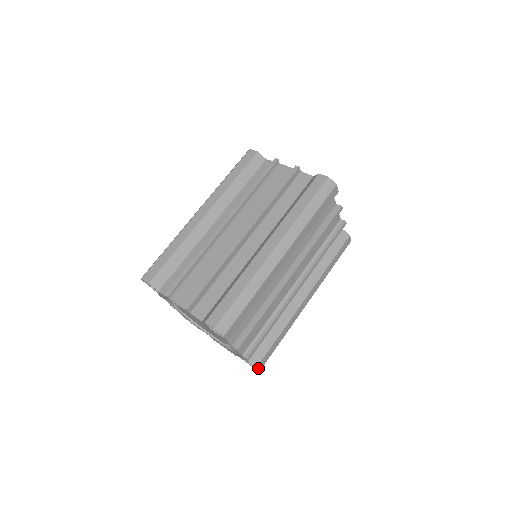
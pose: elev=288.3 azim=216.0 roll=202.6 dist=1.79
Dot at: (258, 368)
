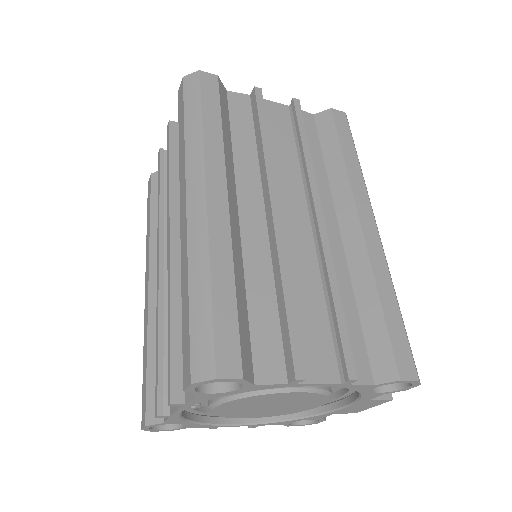
Dot at: (406, 378)
